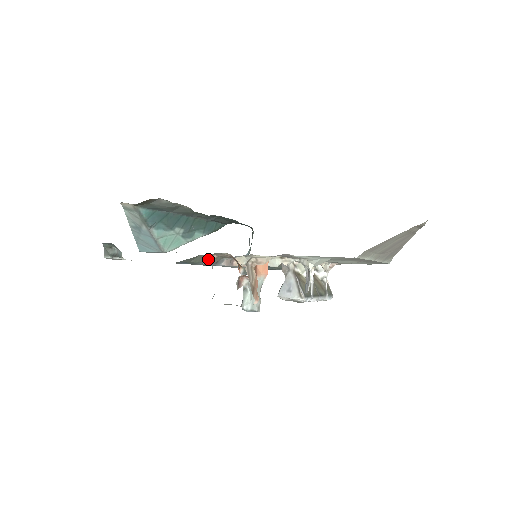
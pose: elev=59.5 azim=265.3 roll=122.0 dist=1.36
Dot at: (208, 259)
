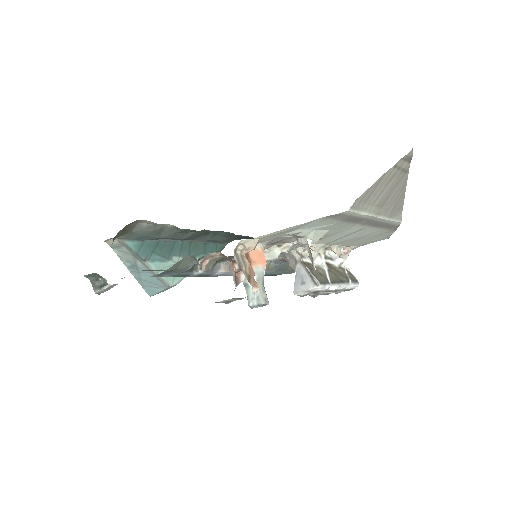
Dot at: (194, 260)
